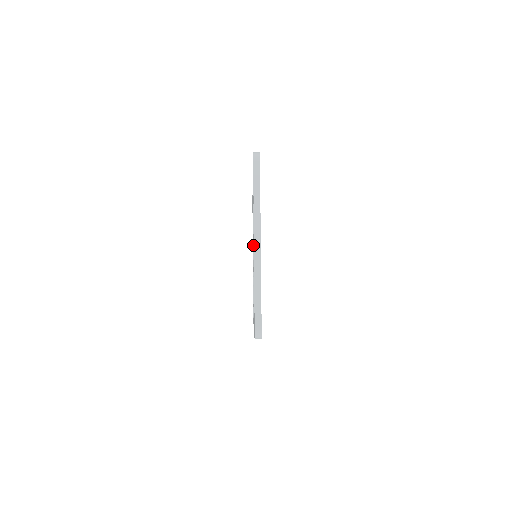
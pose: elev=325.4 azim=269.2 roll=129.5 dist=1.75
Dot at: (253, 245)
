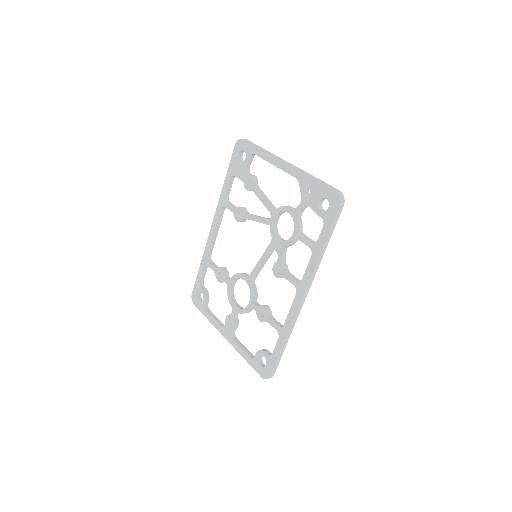
Dot at: (262, 218)
